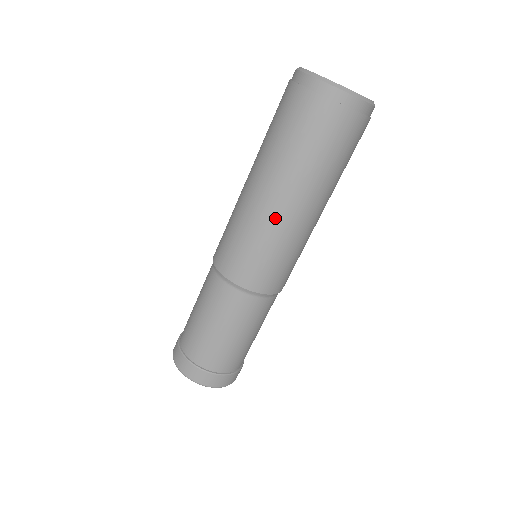
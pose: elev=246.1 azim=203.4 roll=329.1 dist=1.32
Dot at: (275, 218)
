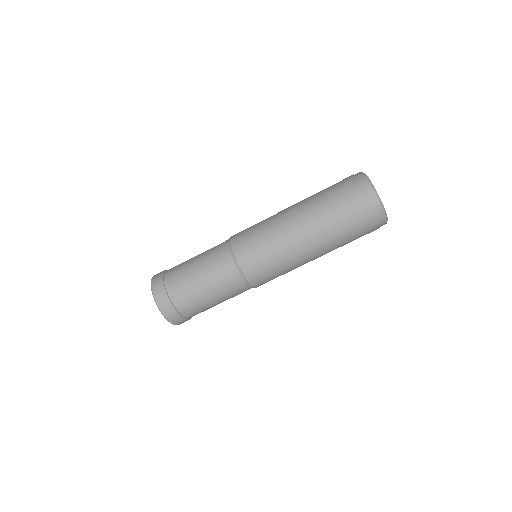
Dot at: (282, 220)
